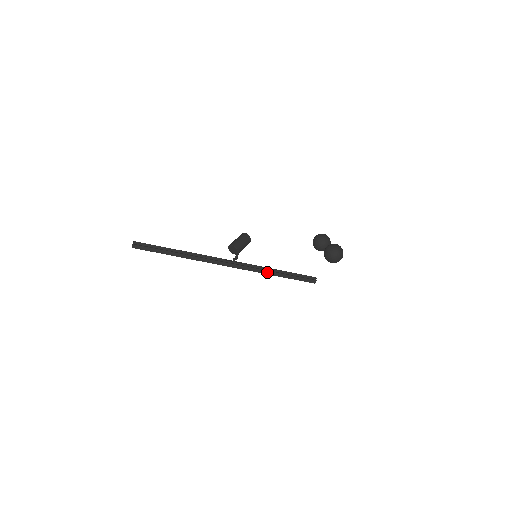
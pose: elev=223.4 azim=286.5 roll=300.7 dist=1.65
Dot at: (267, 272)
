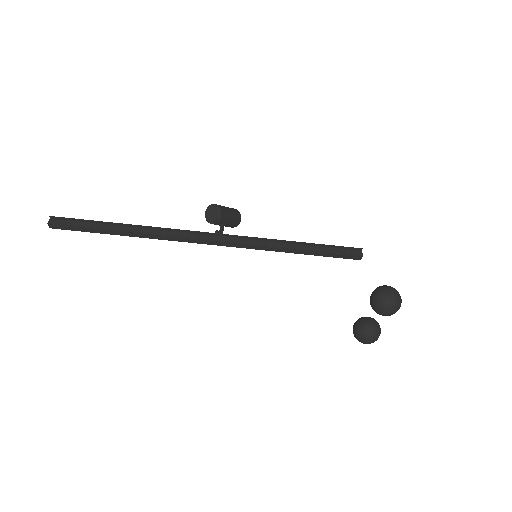
Dot at: (275, 244)
